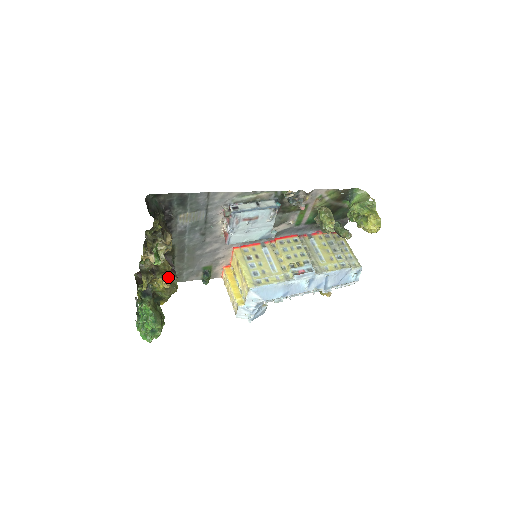
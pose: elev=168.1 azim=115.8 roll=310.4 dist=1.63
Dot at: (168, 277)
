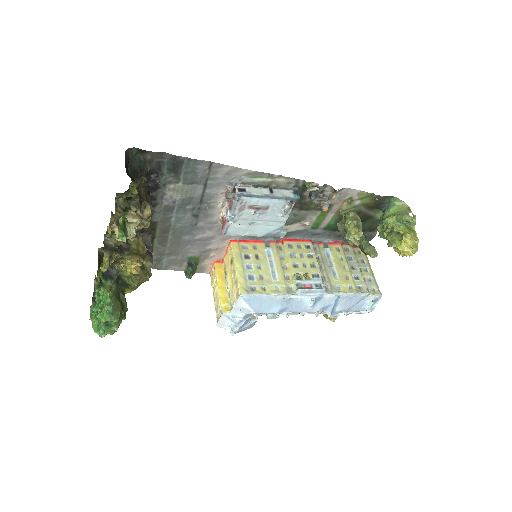
Dot at: (139, 260)
